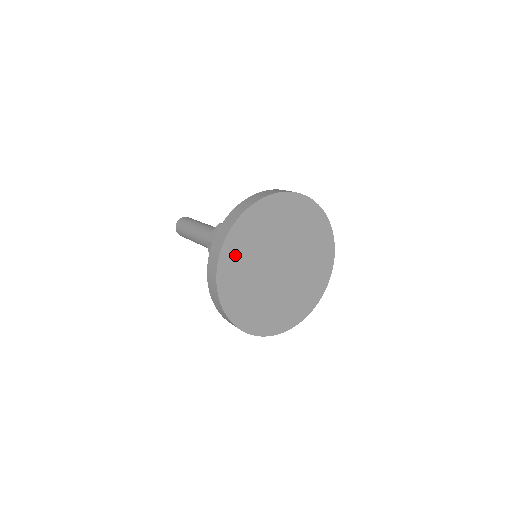
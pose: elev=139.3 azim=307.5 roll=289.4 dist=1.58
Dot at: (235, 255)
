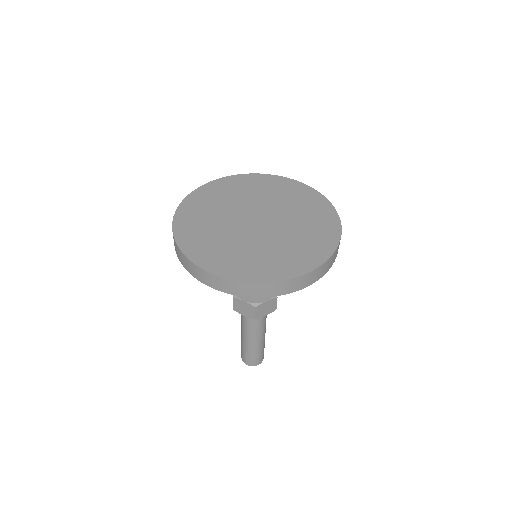
Dot at: (206, 198)
